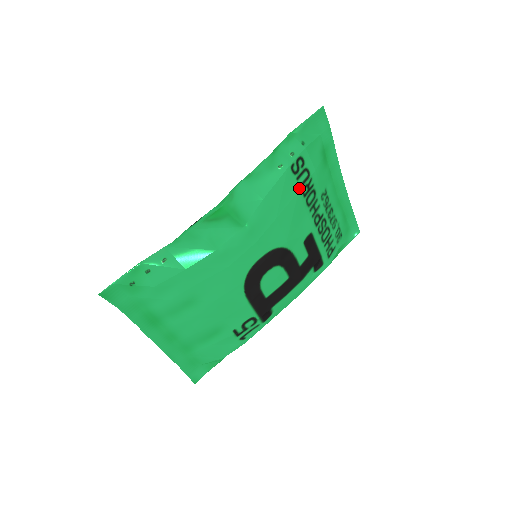
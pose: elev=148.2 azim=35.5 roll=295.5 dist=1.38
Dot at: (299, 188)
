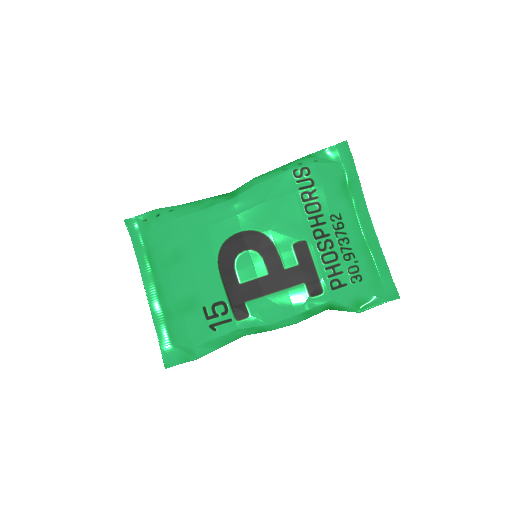
Dot at: (297, 190)
